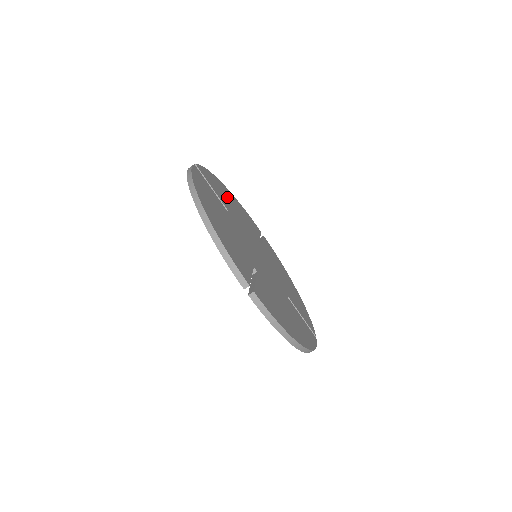
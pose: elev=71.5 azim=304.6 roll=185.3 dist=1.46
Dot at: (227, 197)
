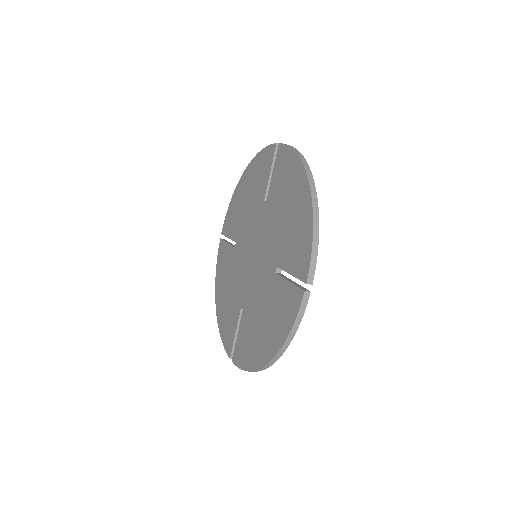
Dot at: occluded
